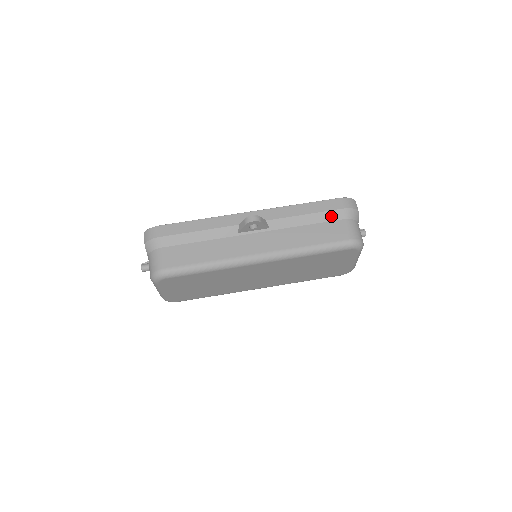
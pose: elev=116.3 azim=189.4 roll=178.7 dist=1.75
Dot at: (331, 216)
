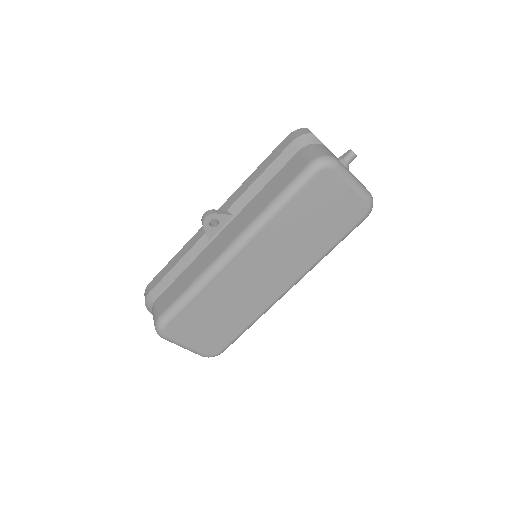
Dot at: (284, 159)
